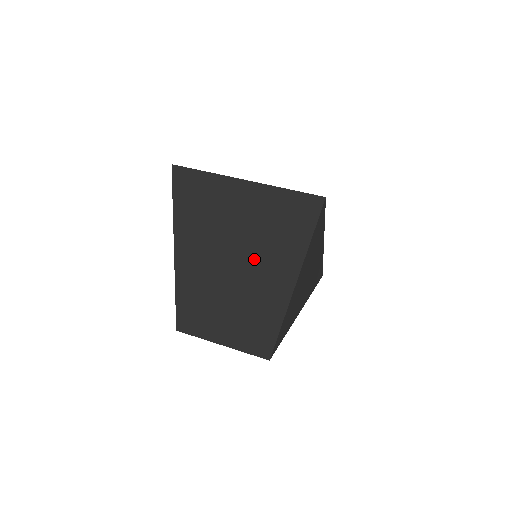
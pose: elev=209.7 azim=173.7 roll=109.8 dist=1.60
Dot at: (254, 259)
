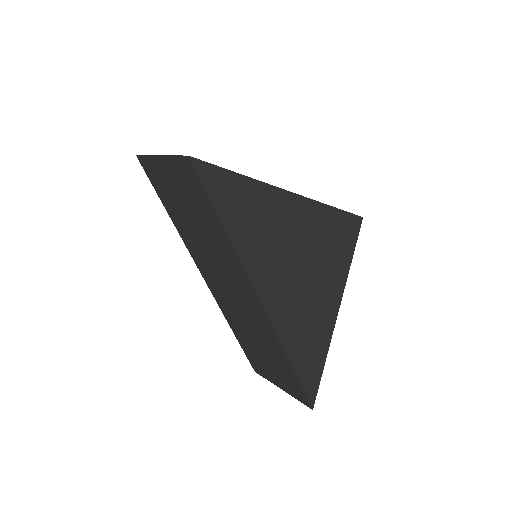
Dot at: occluded
